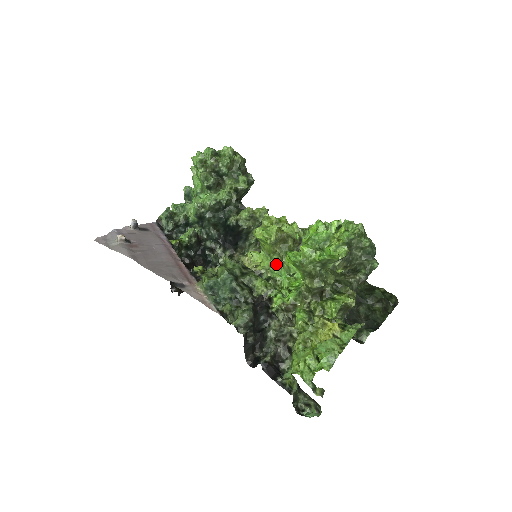
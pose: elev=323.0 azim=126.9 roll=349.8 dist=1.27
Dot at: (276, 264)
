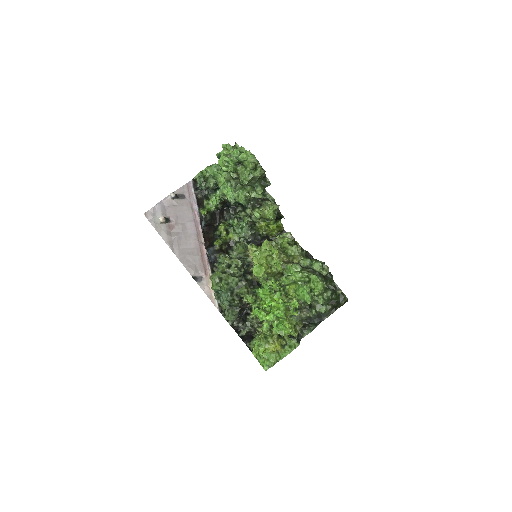
Dot at: (263, 279)
